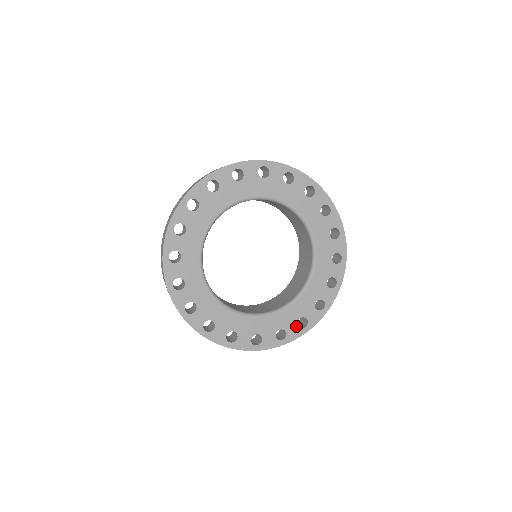
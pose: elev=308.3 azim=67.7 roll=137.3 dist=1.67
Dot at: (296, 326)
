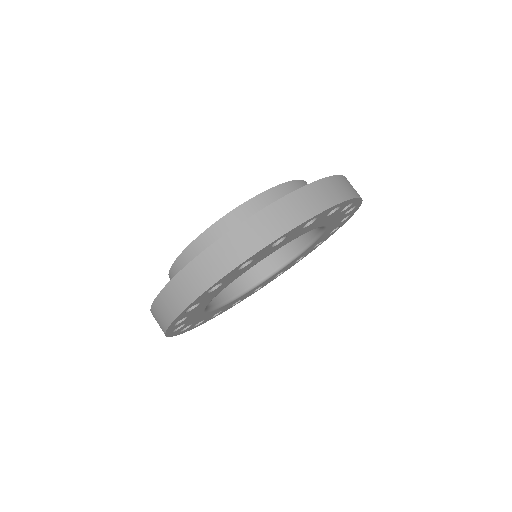
Dot at: occluded
